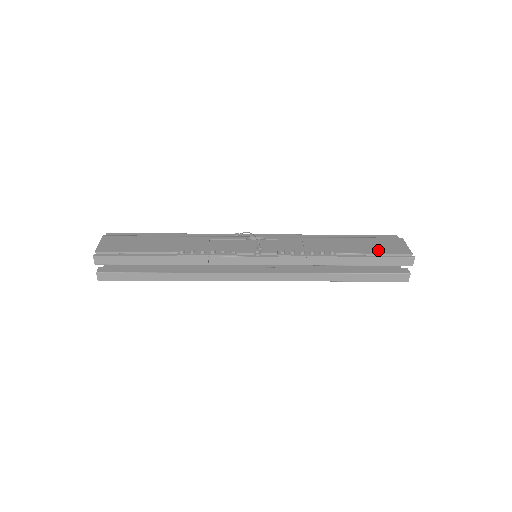
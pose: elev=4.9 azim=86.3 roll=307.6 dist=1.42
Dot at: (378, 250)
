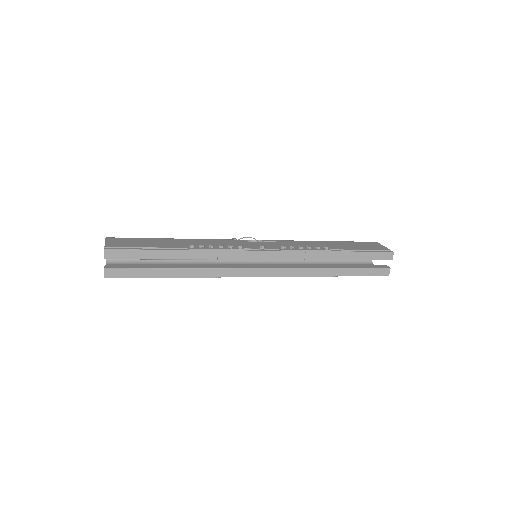
Dot at: (362, 248)
